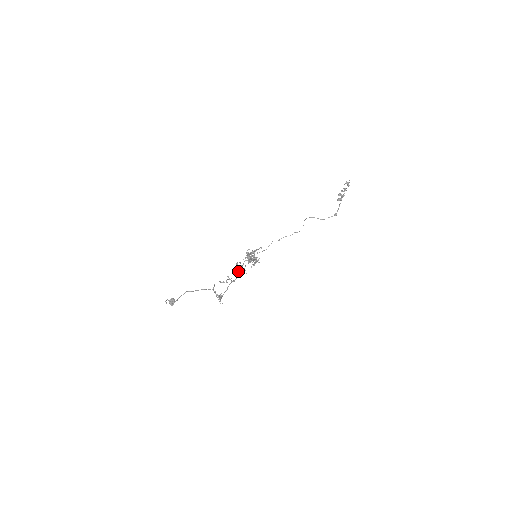
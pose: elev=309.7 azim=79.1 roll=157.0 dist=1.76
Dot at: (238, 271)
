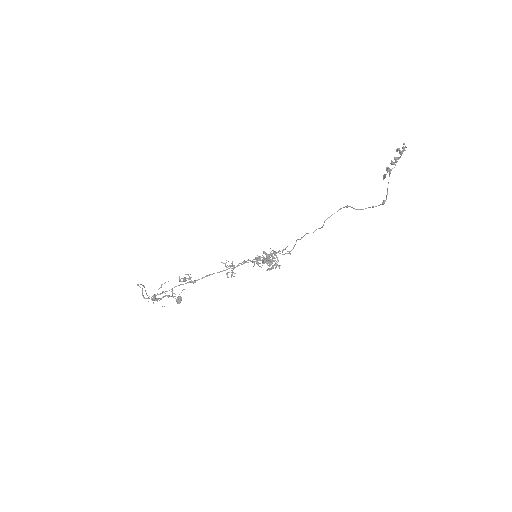
Dot at: occluded
